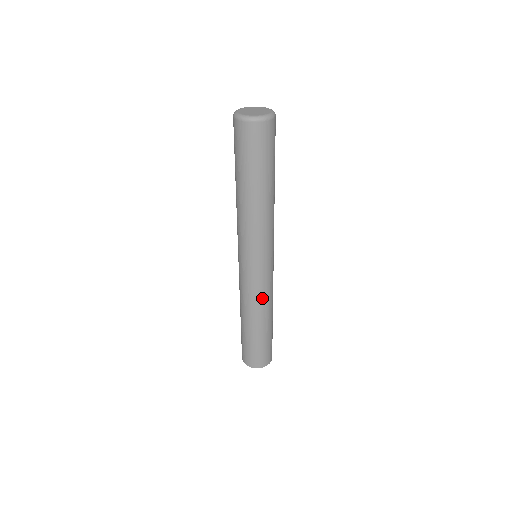
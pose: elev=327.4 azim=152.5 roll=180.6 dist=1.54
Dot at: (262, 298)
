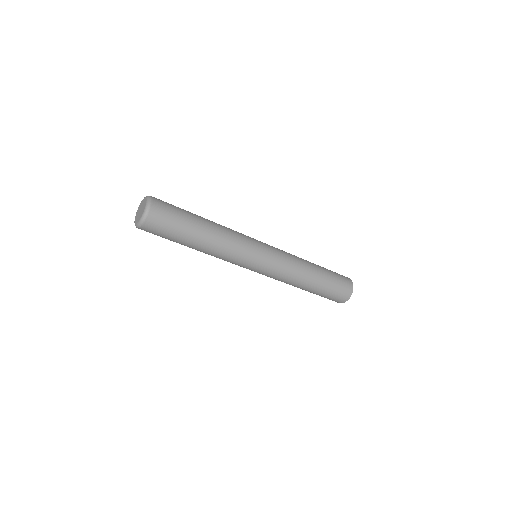
Dot at: (282, 280)
